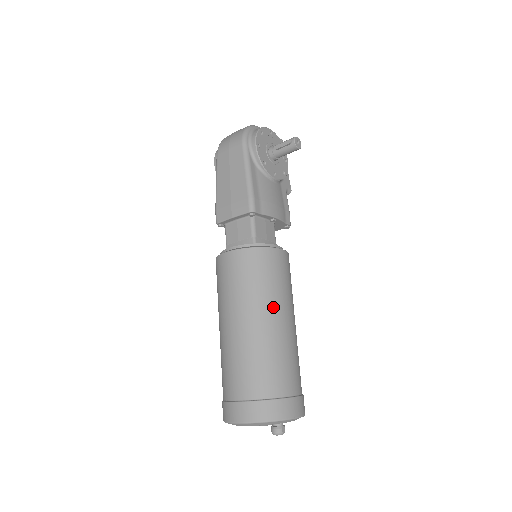
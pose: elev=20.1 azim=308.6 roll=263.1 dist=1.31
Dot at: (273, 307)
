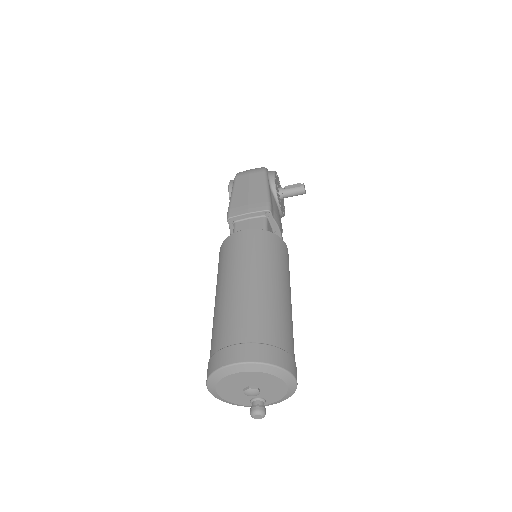
Dot at: (282, 279)
